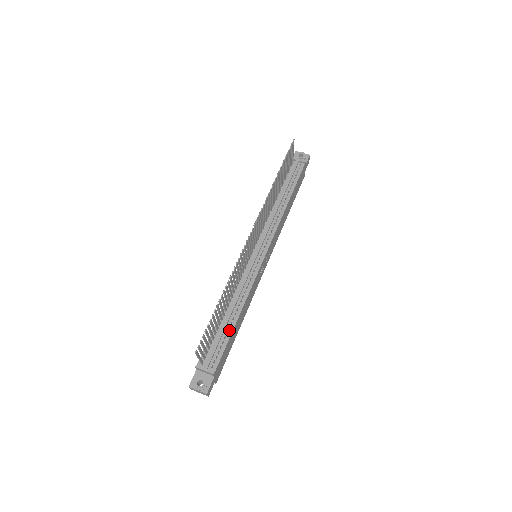
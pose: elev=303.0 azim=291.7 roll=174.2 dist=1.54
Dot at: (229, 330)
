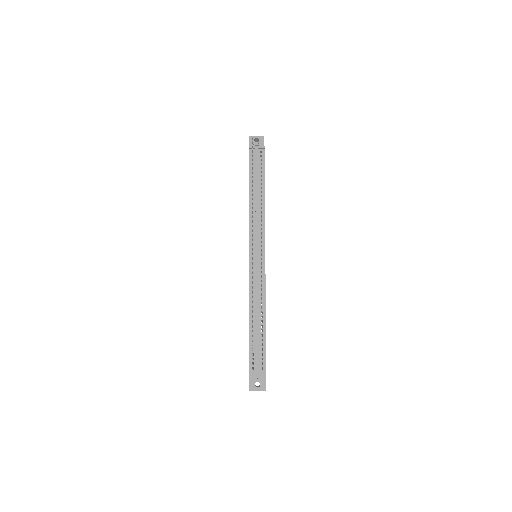
Dot at: (263, 333)
